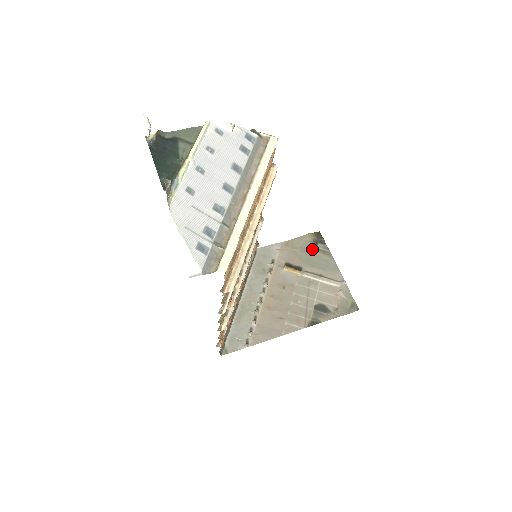
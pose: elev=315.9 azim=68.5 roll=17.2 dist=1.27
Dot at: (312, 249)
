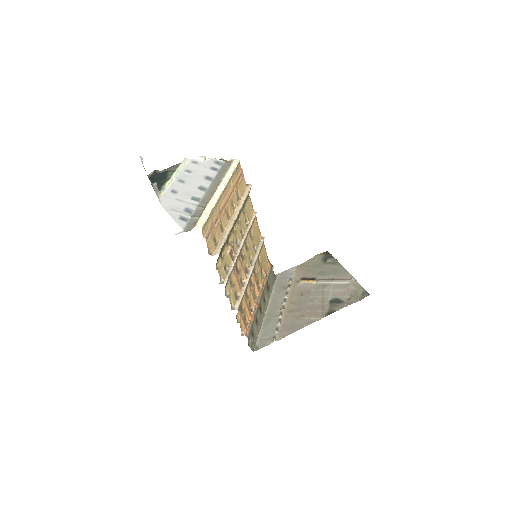
Dot at: (323, 264)
